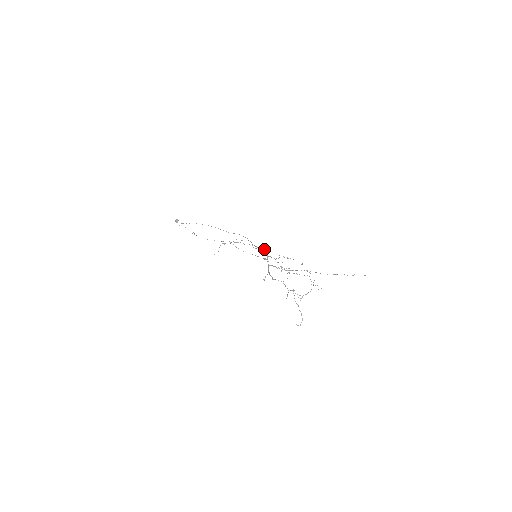
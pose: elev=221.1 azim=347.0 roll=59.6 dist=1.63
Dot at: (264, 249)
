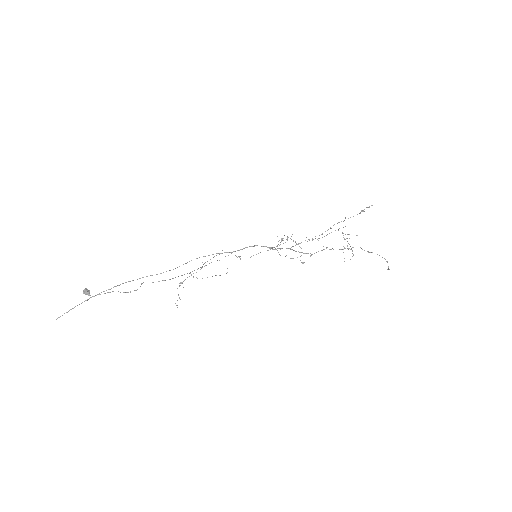
Dot at: (240, 256)
